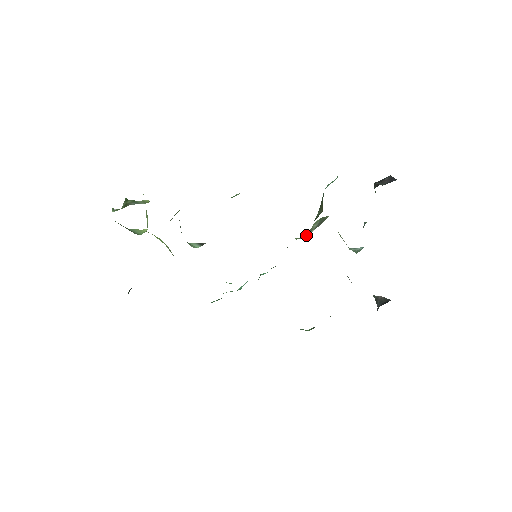
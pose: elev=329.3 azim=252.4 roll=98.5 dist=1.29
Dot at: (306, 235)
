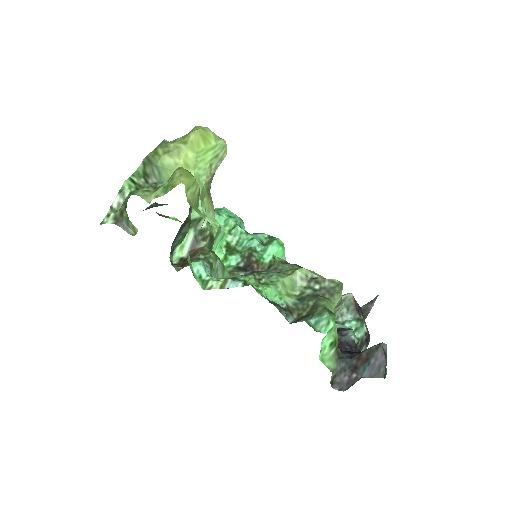
Dot at: (311, 280)
